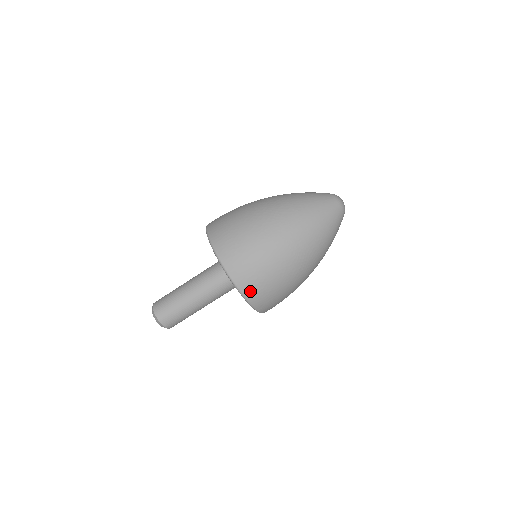
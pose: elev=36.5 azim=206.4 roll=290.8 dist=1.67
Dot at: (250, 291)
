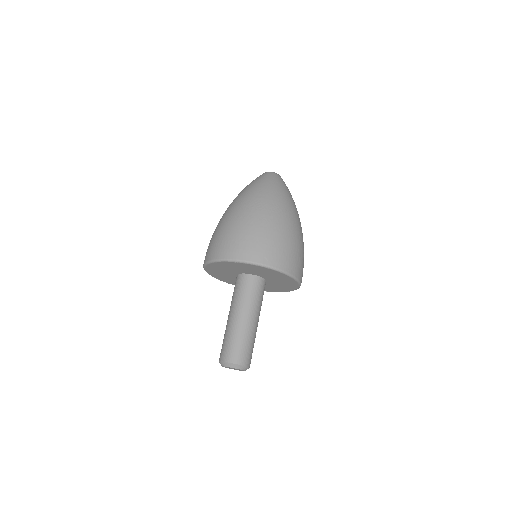
Dot at: (239, 253)
